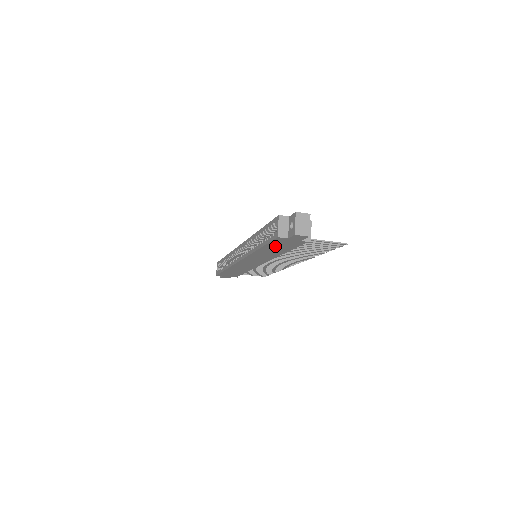
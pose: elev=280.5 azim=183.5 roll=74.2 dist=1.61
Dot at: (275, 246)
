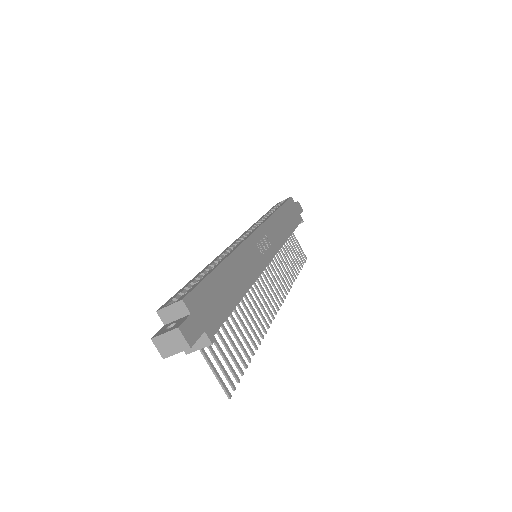
Dot at: occluded
